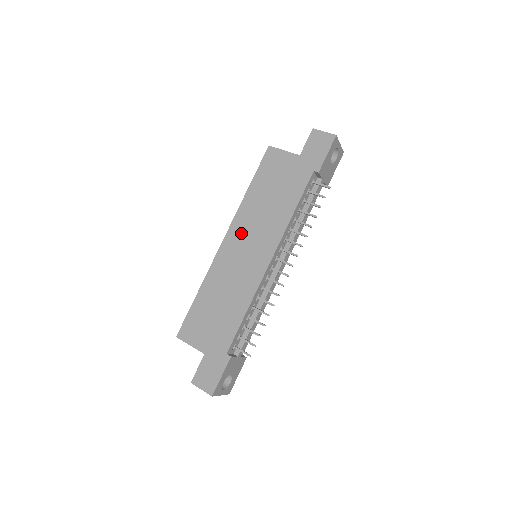
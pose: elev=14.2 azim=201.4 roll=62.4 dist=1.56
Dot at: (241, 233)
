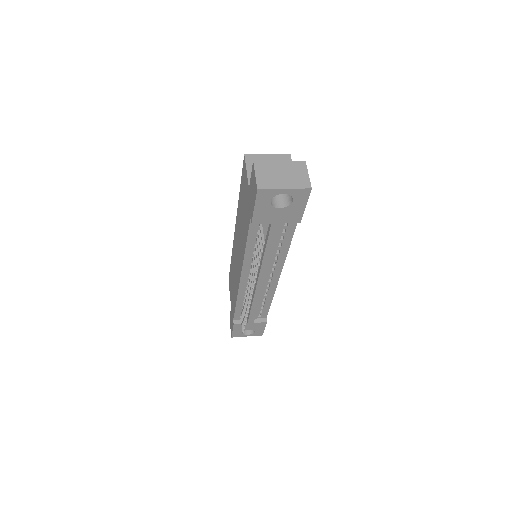
Dot at: (237, 234)
